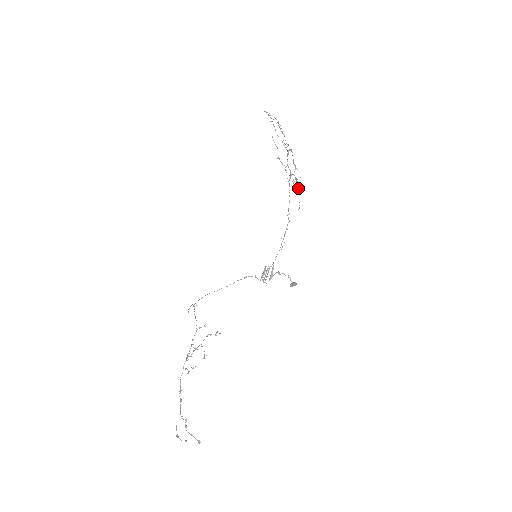
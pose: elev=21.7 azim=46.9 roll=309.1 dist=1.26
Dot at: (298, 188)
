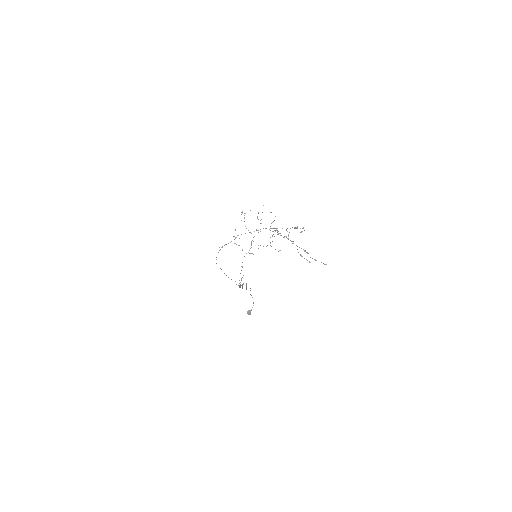
Dot at: occluded
